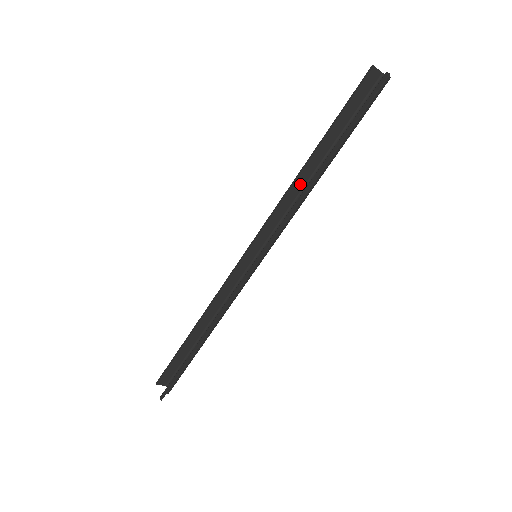
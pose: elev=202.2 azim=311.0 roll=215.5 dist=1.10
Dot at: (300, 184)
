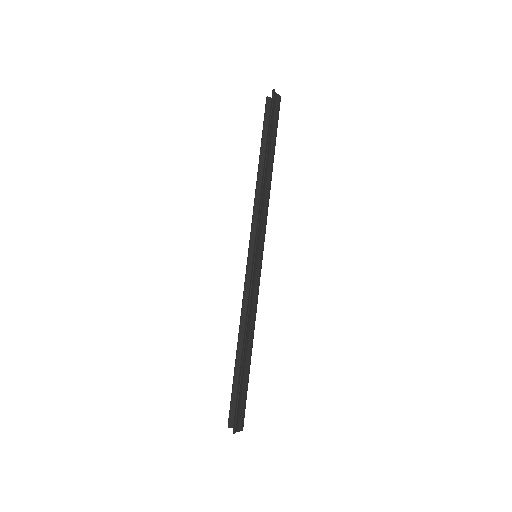
Dot at: occluded
